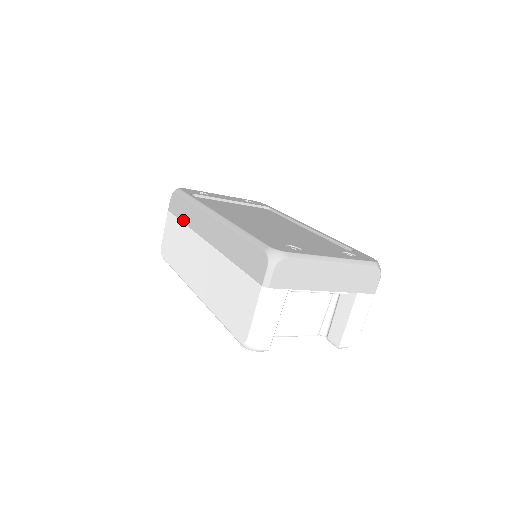
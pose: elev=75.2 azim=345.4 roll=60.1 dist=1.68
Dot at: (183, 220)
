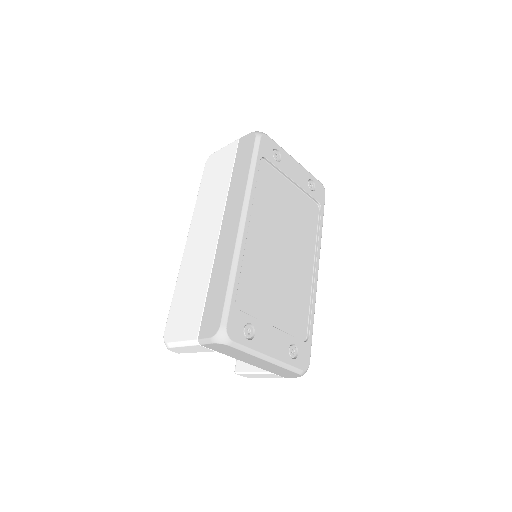
Dot at: (233, 175)
